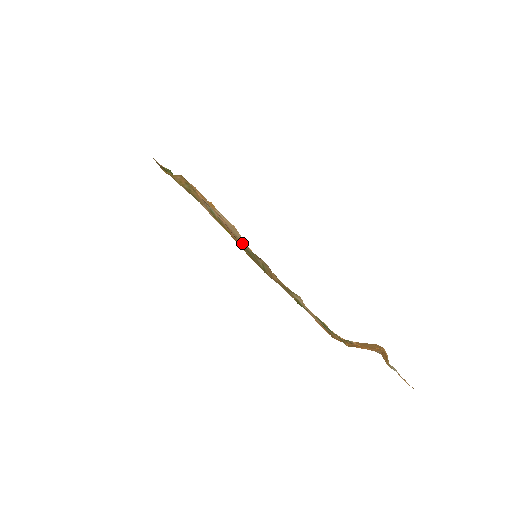
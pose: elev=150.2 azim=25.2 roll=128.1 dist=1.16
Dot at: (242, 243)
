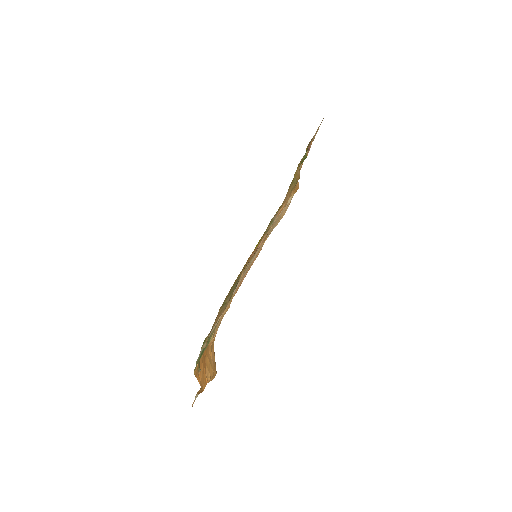
Dot at: (242, 274)
